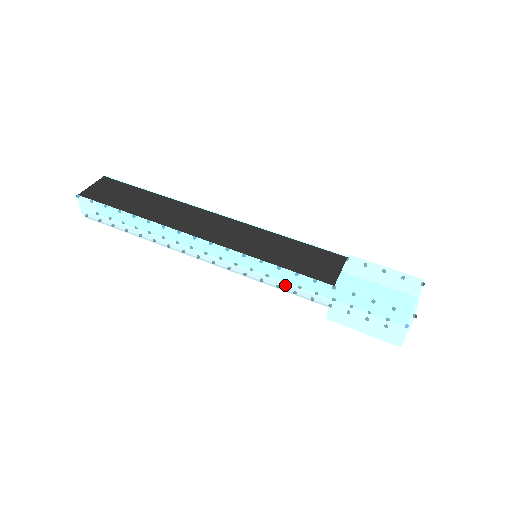
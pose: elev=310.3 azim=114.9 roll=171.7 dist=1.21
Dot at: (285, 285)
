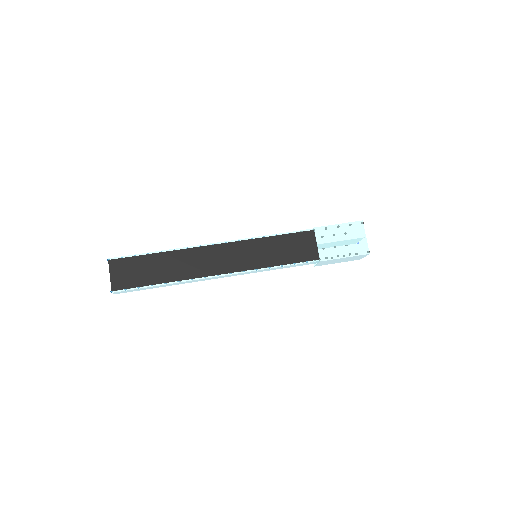
Dot at: occluded
